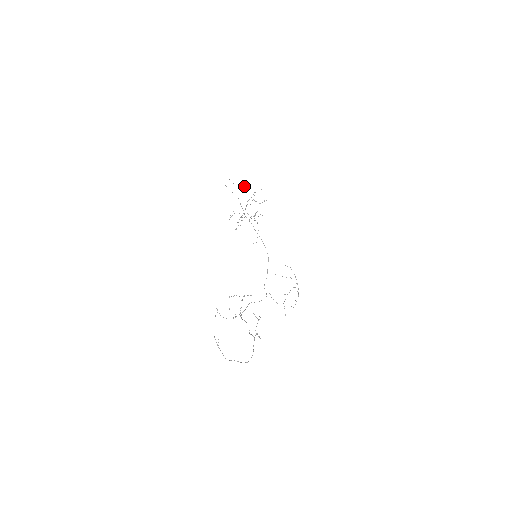
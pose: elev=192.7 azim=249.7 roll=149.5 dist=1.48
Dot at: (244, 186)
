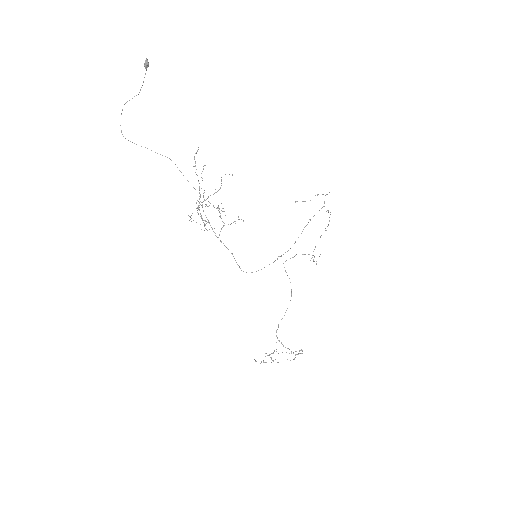
Dot at: (147, 64)
